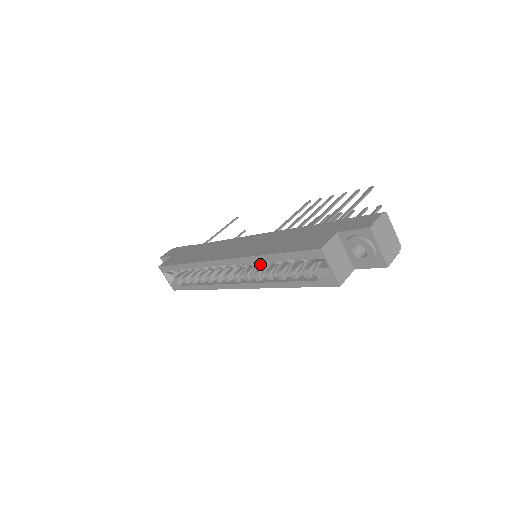
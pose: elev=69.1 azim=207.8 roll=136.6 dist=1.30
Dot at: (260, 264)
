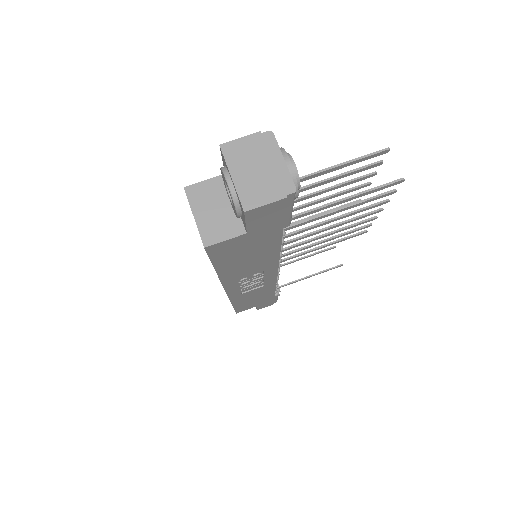
Dot at: occluded
